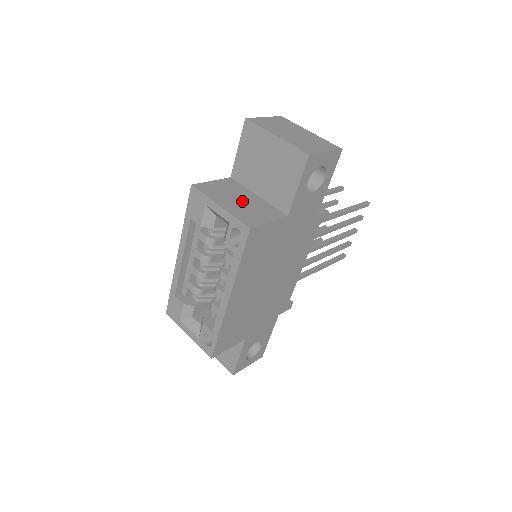
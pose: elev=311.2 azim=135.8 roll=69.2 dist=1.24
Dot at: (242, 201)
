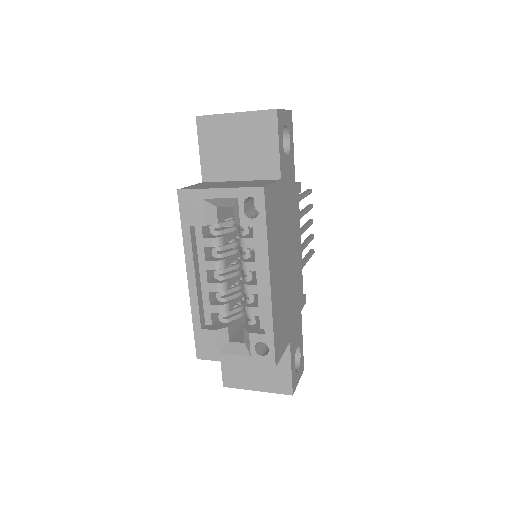
Dot at: (233, 184)
